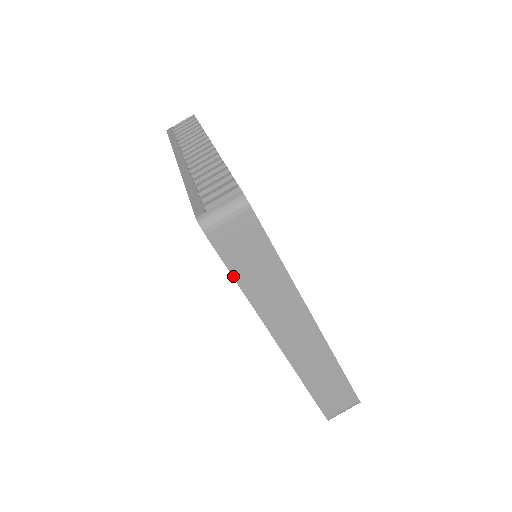
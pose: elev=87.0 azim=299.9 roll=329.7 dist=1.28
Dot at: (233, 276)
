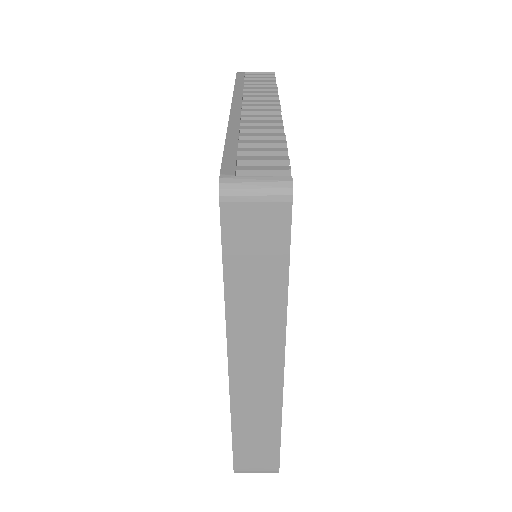
Dot at: (224, 269)
